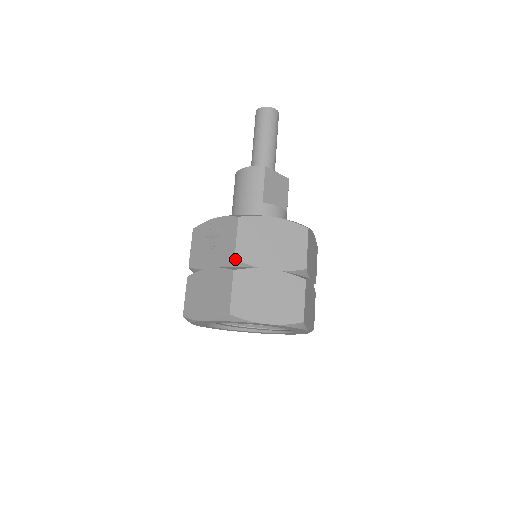
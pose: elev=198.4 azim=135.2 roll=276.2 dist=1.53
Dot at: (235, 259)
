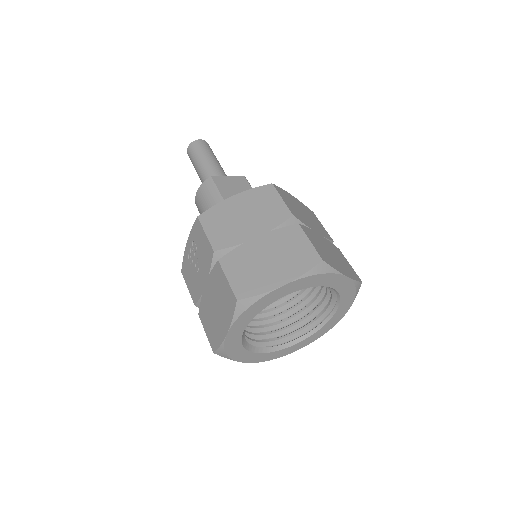
Dot at: (214, 251)
